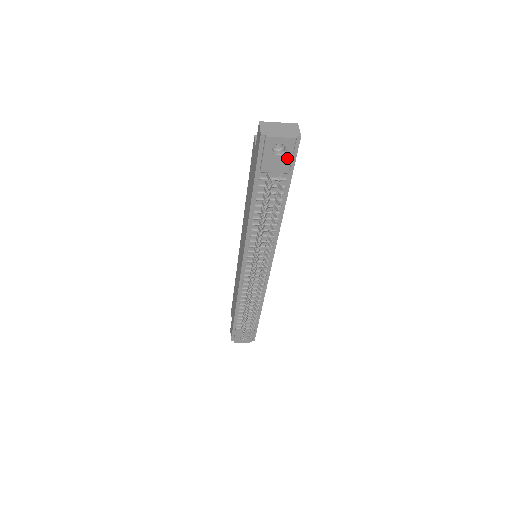
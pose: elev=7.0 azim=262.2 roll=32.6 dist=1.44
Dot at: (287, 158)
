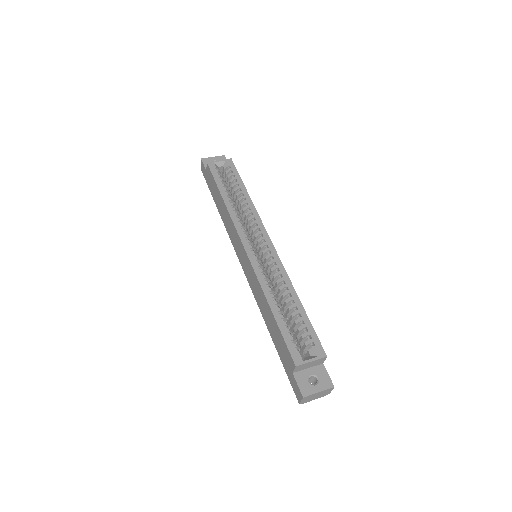
Dot at: occluded
